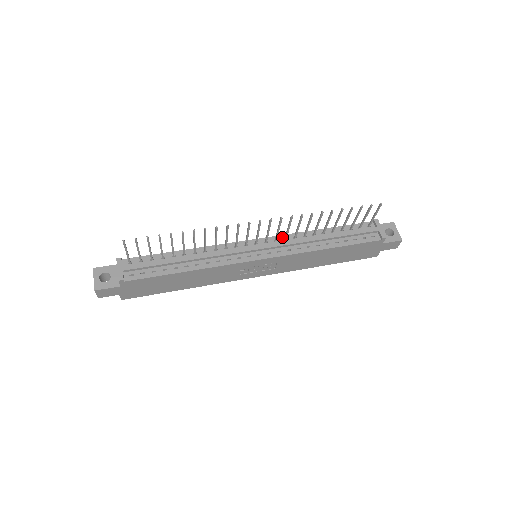
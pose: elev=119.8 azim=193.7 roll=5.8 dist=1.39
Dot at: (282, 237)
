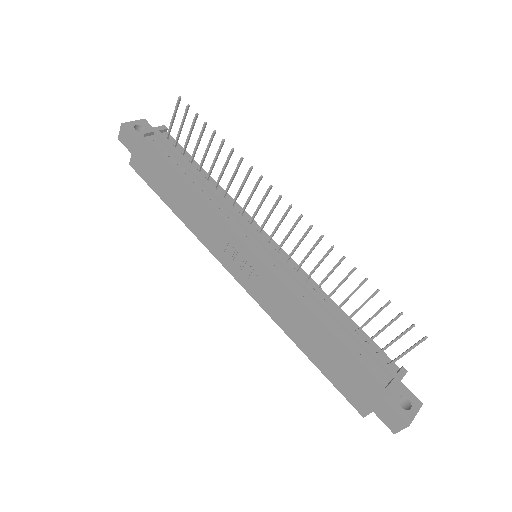
Dot at: (296, 266)
